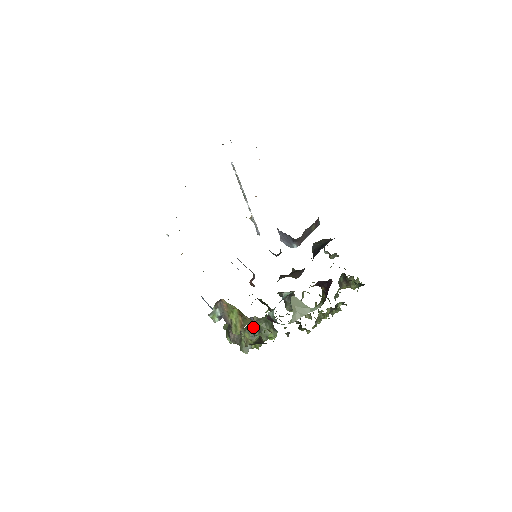
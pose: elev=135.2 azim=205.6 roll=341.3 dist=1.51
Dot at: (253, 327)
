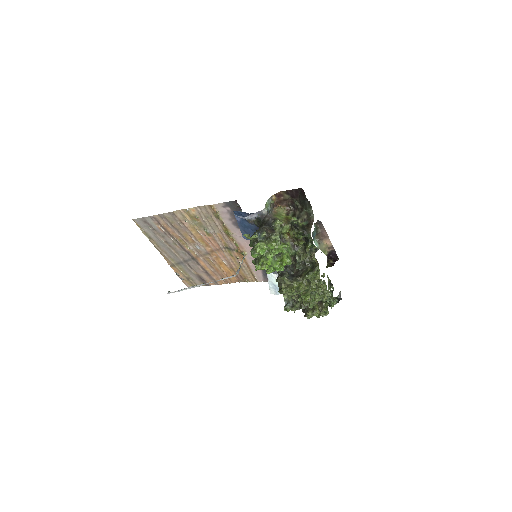
Dot at: occluded
